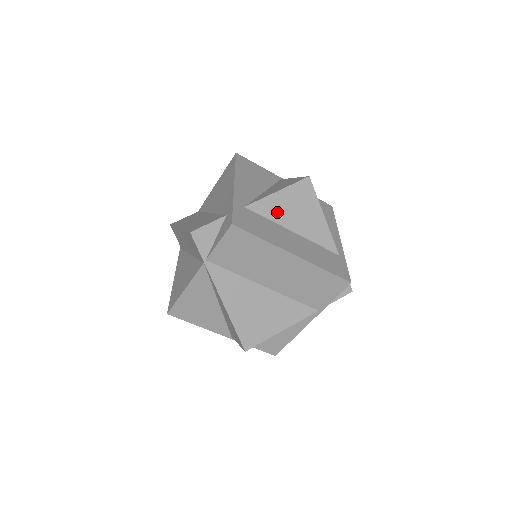
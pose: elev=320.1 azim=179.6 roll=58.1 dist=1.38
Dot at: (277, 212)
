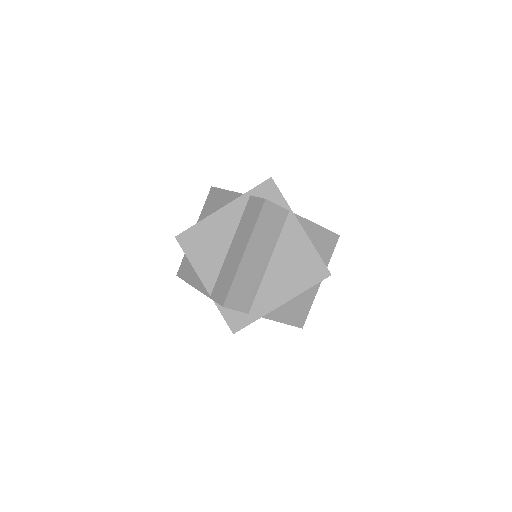
Dot at: occluded
